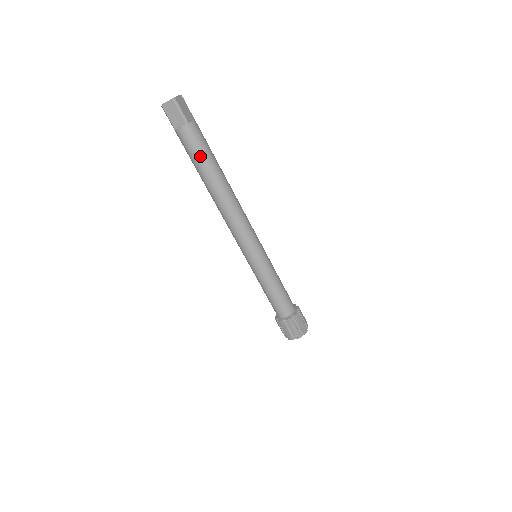
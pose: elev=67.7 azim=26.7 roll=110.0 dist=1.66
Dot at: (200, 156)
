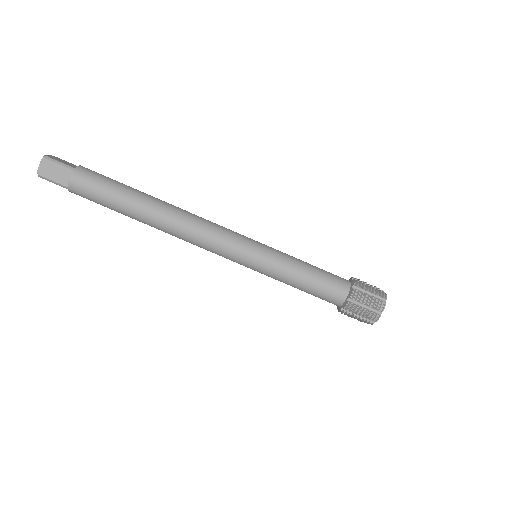
Dot at: (111, 191)
